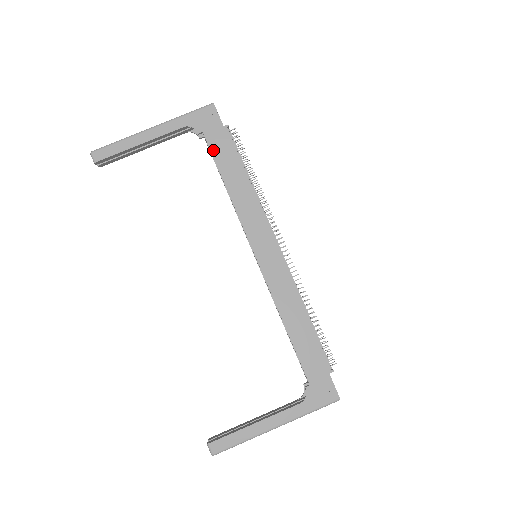
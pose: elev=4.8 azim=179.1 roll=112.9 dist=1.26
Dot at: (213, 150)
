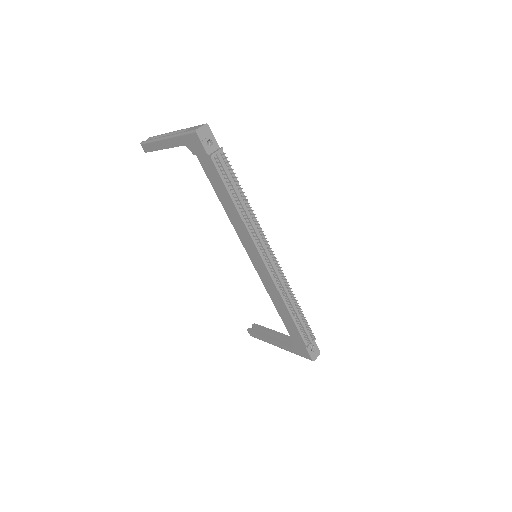
Dot at: (207, 173)
